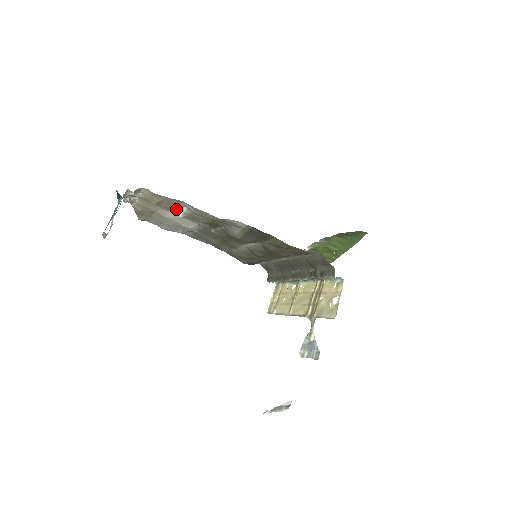
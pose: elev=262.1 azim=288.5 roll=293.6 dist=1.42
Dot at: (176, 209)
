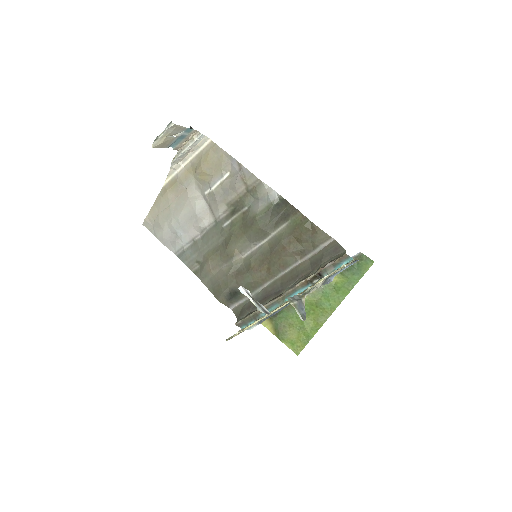
Dot at: (216, 177)
